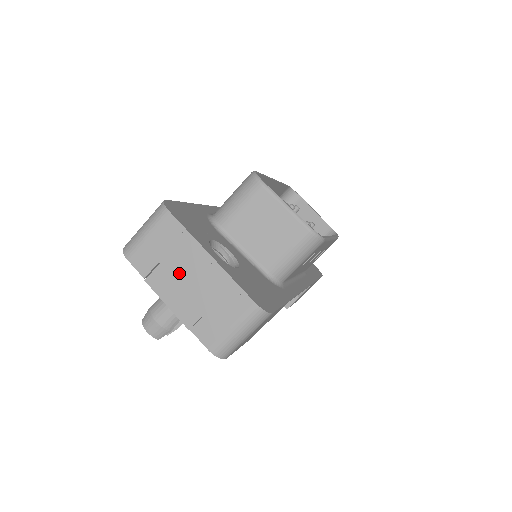
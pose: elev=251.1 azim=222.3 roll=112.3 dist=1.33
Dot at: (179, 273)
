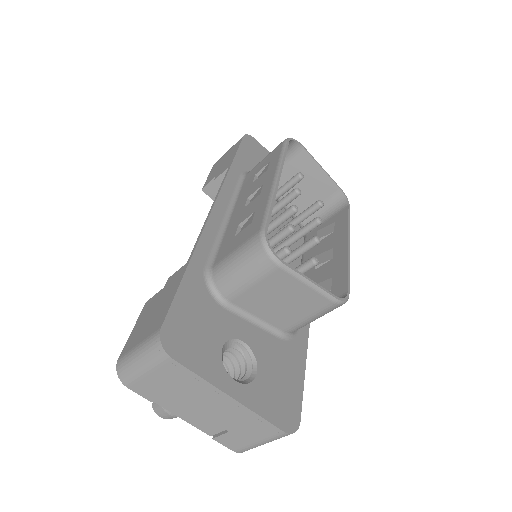
Dot at: (194, 404)
